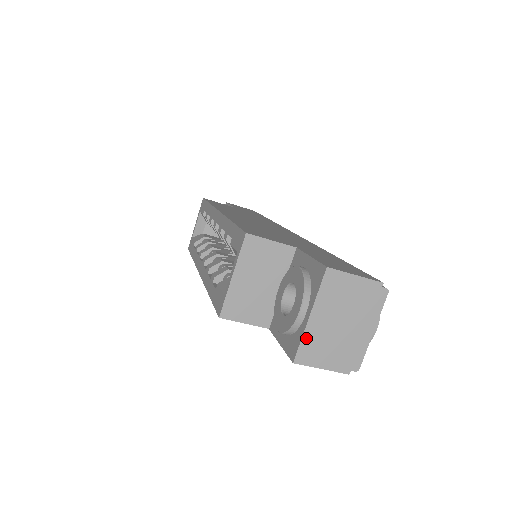
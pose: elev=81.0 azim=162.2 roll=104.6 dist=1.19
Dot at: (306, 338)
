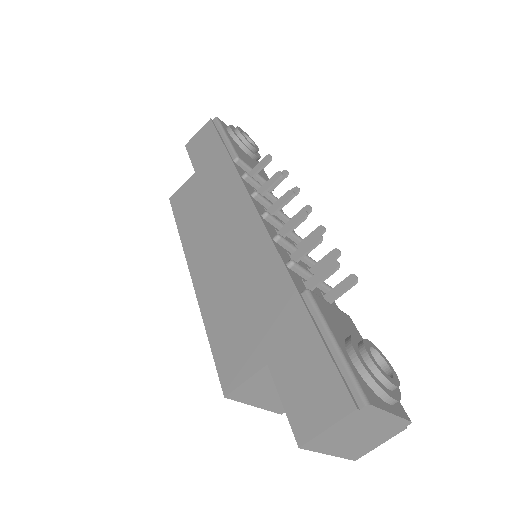
Dot at: (345, 455)
